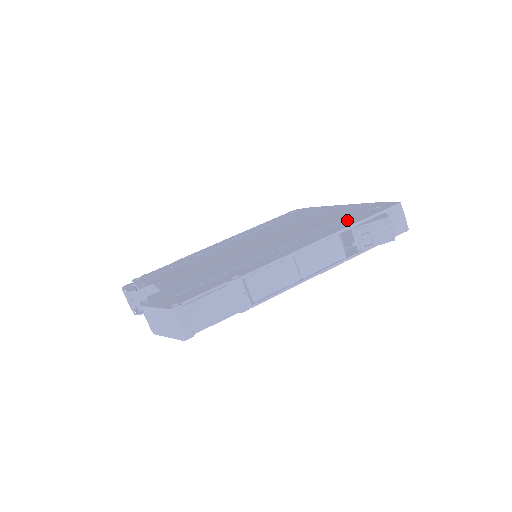
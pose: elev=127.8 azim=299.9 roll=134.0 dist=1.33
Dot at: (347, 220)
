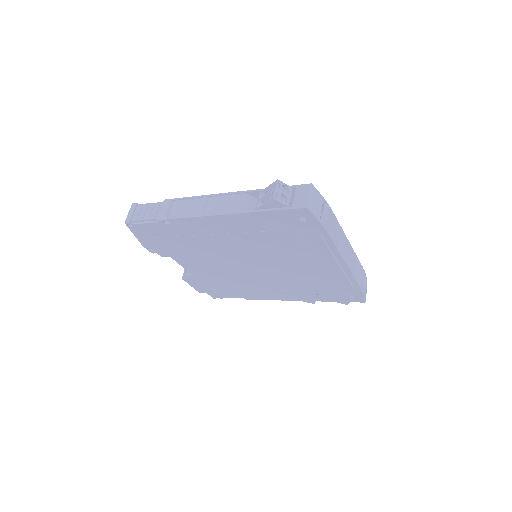
Dot at: occluded
